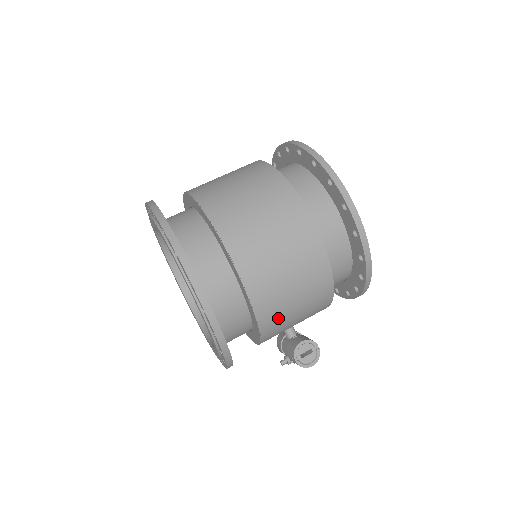
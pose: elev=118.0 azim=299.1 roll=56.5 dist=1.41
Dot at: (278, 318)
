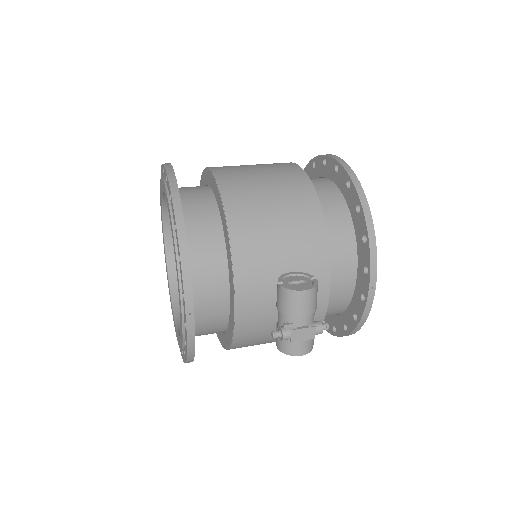
Dot at: (249, 209)
